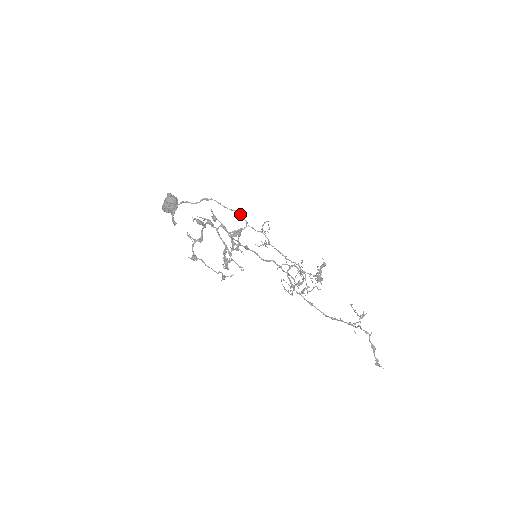
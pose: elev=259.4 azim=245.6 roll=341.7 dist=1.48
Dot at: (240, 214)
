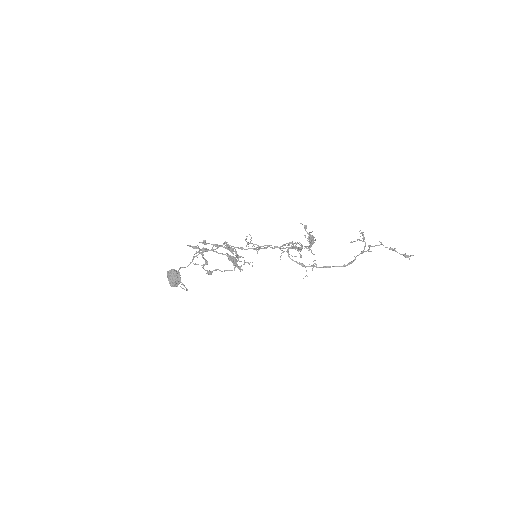
Dot at: occluded
